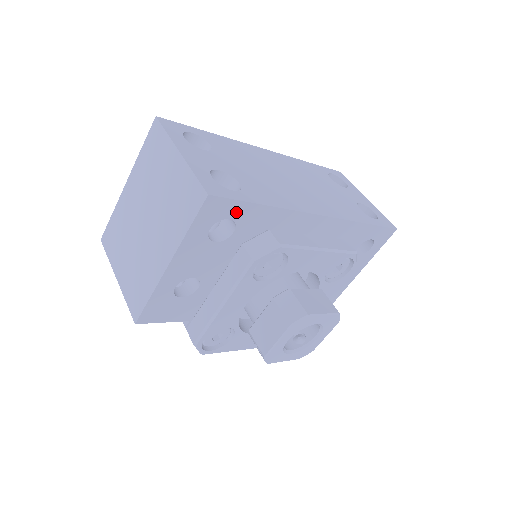
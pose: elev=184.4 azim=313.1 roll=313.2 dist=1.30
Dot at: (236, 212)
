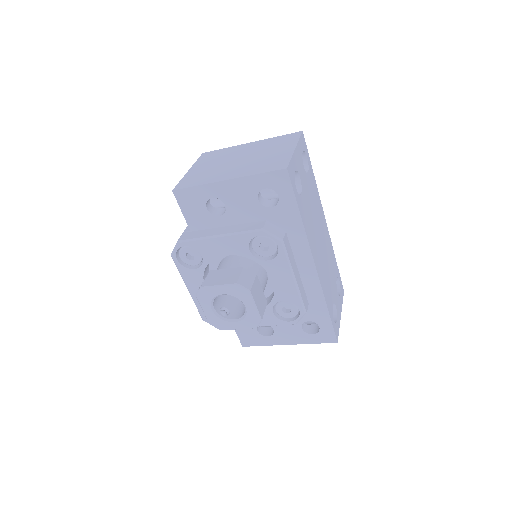
Dot at: (285, 197)
